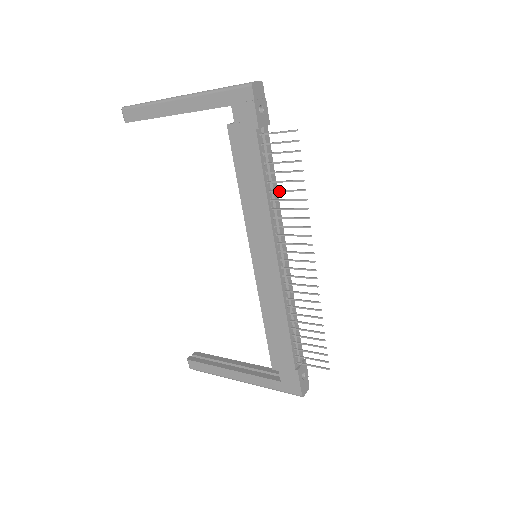
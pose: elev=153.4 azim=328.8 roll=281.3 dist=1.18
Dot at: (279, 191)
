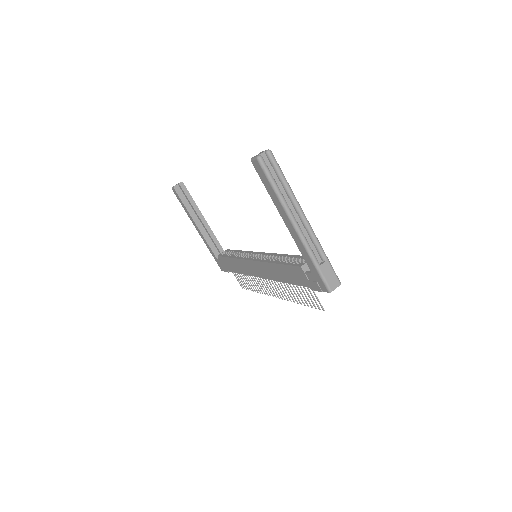
Dot at: (292, 288)
